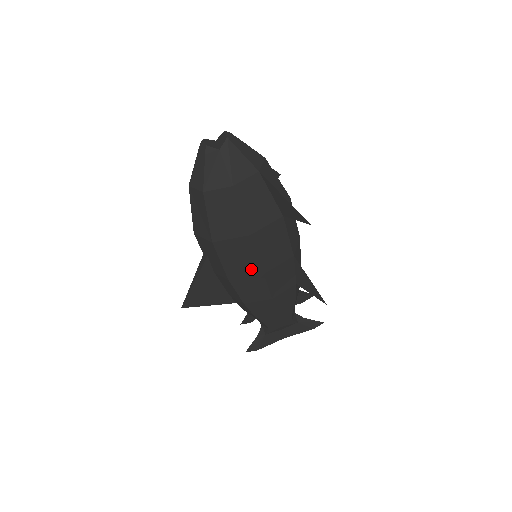
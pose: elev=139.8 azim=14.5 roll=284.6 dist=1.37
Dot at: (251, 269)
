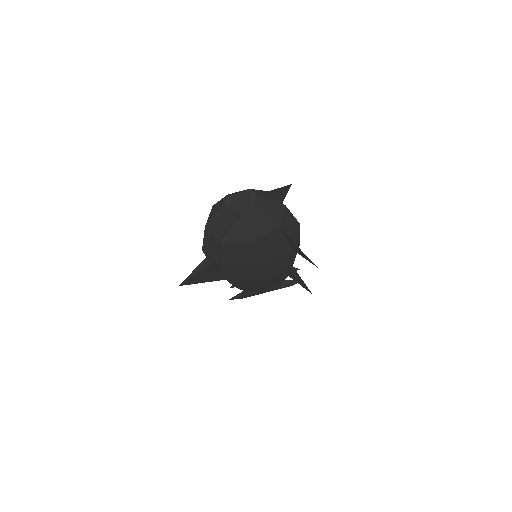
Dot at: (252, 280)
